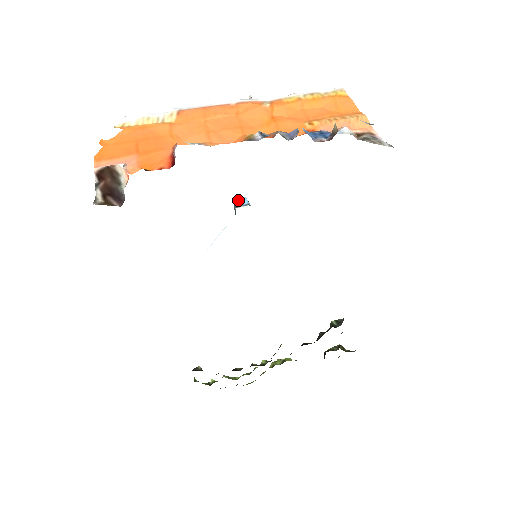
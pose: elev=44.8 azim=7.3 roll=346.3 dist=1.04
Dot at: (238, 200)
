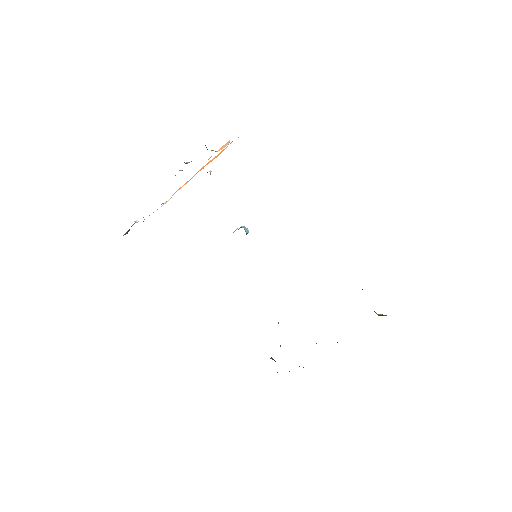
Dot at: occluded
